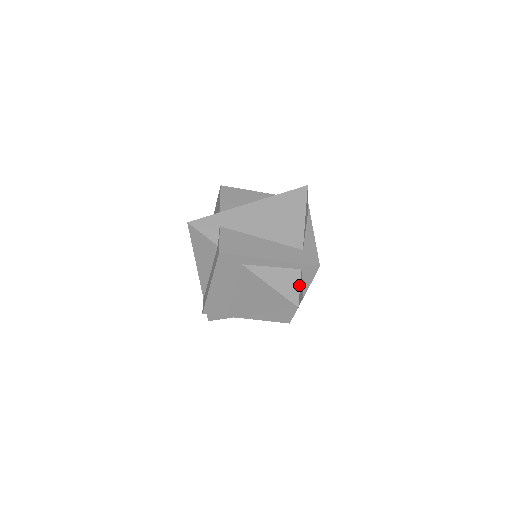
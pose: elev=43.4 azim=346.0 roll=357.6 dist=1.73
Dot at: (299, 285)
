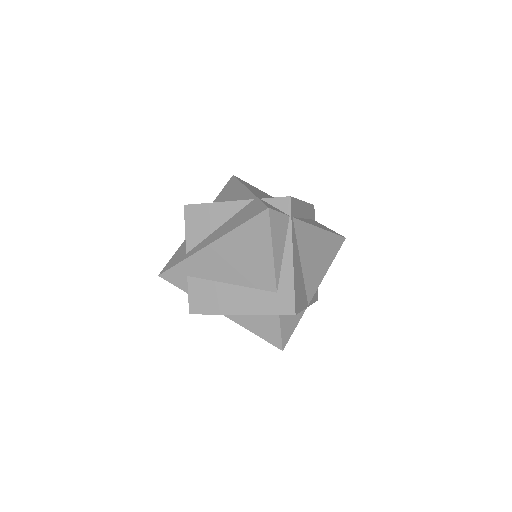
Dot at: (279, 330)
